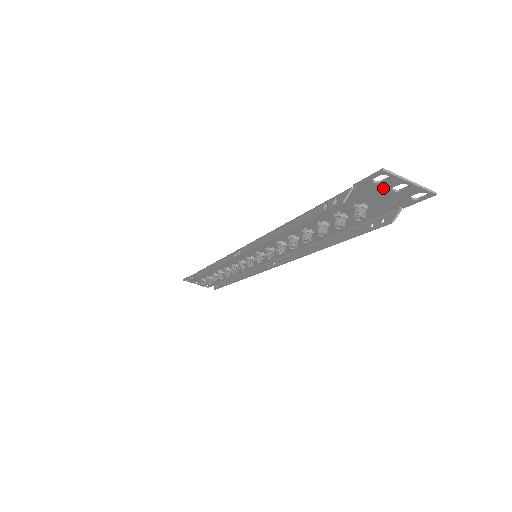
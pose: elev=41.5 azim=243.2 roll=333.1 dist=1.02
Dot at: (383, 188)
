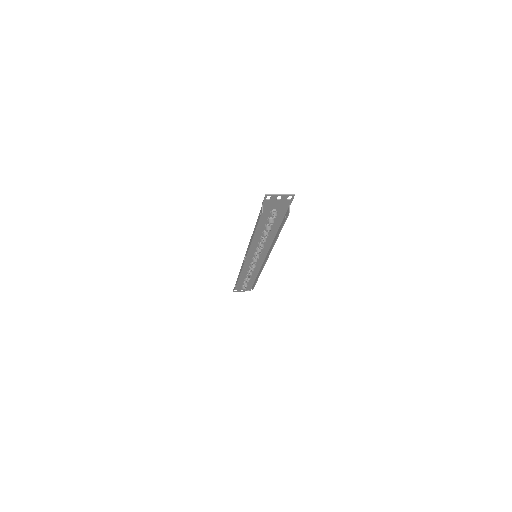
Dot at: (273, 201)
